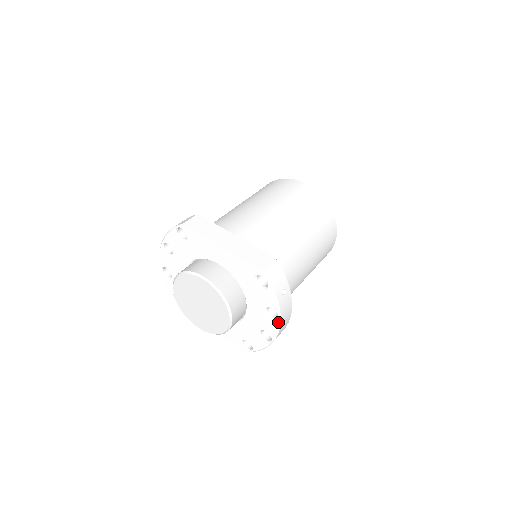
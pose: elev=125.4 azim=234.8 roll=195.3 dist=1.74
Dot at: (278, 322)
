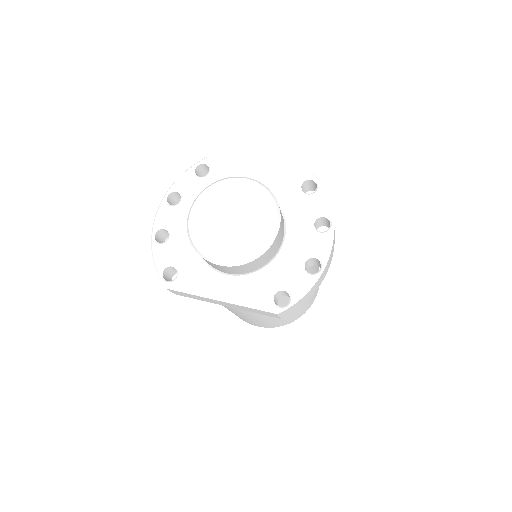
Dot at: (331, 232)
